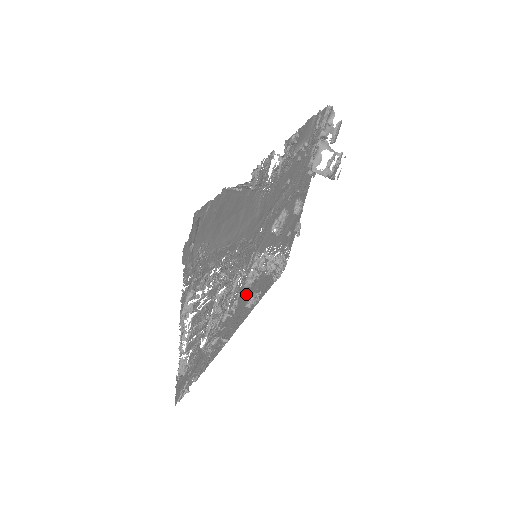
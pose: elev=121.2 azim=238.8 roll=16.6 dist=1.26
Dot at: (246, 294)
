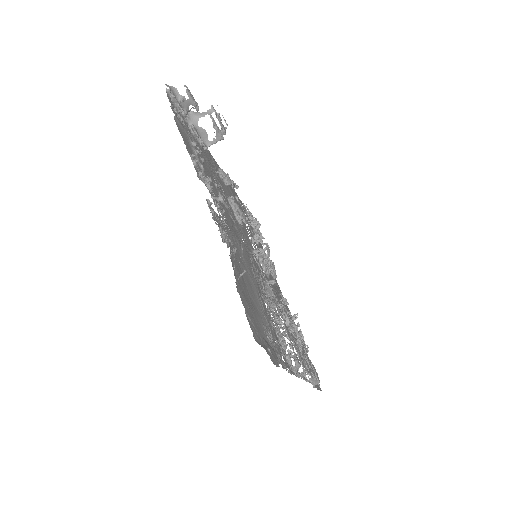
Dot at: occluded
